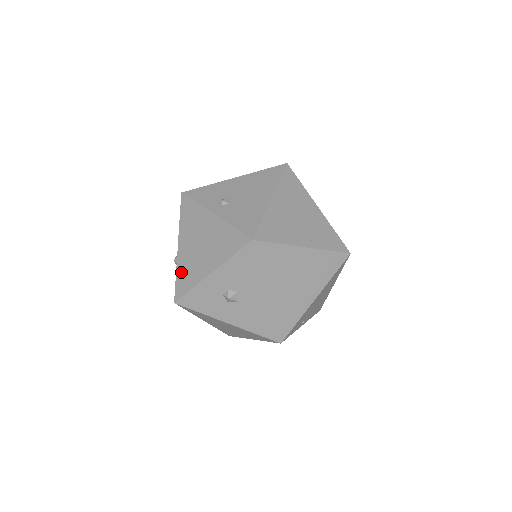
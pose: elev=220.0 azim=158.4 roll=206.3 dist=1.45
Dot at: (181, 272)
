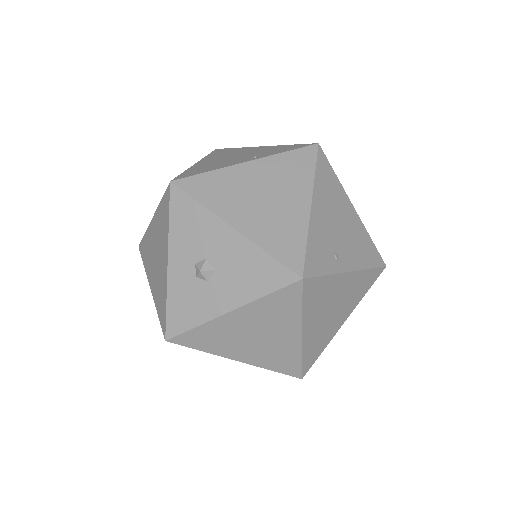
Dot at: (158, 304)
